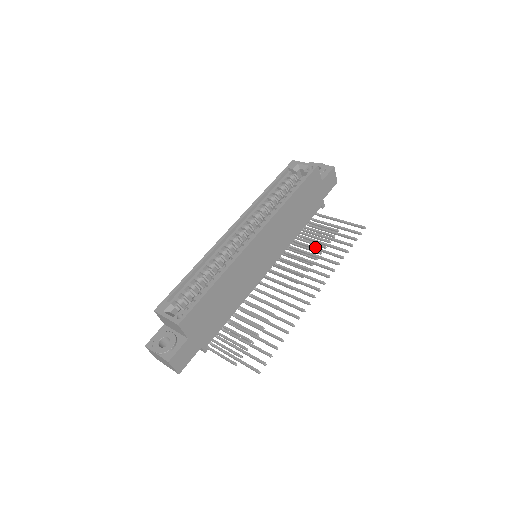
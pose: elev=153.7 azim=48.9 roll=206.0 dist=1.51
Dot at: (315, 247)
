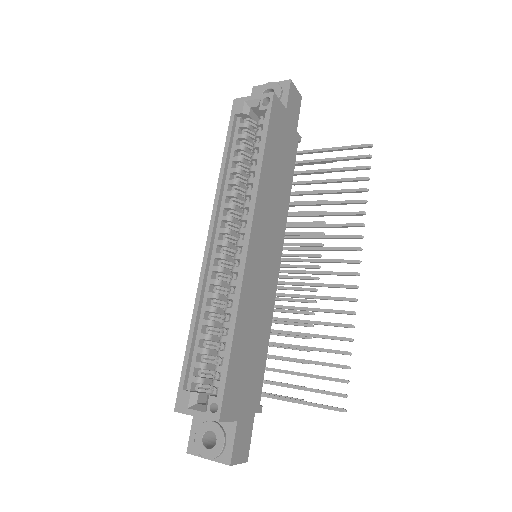
Dot at: (320, 202)
